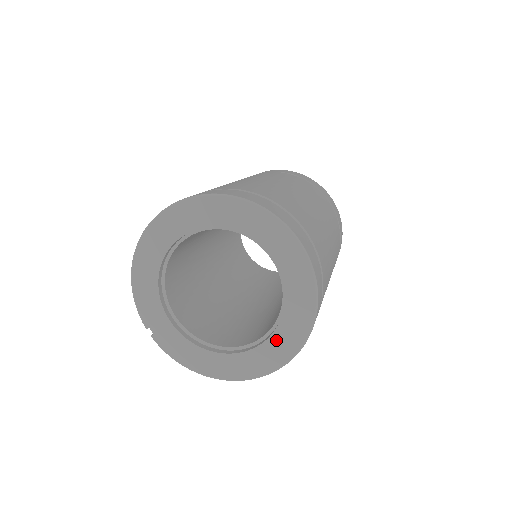
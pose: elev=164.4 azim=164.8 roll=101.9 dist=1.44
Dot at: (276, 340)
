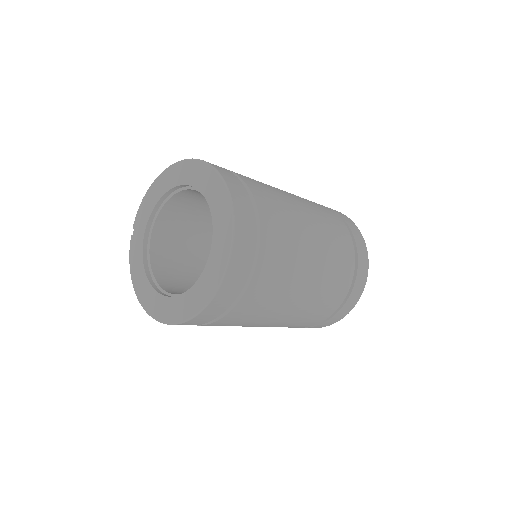
Dot at: (176, 302)
